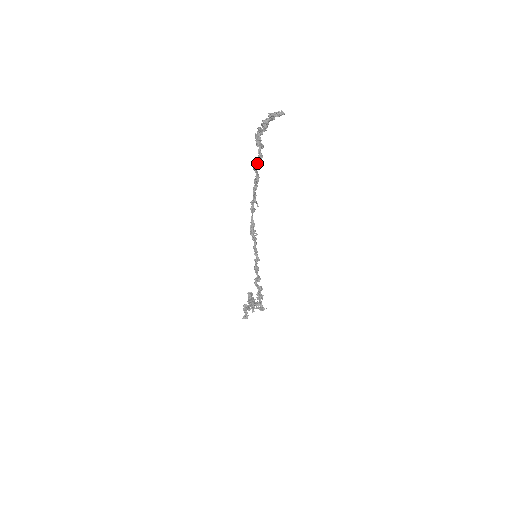
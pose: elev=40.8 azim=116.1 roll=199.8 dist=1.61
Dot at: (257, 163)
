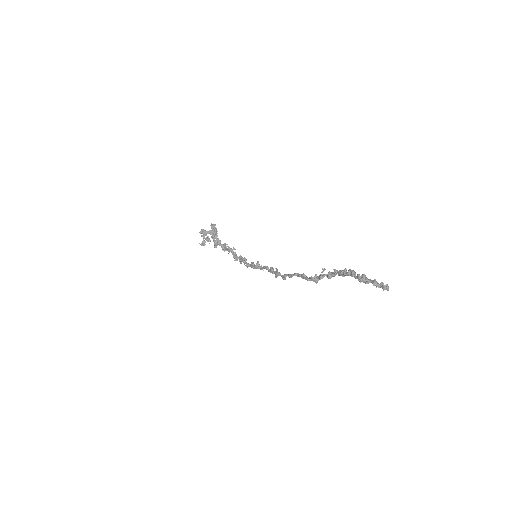
Dot at: occluded
